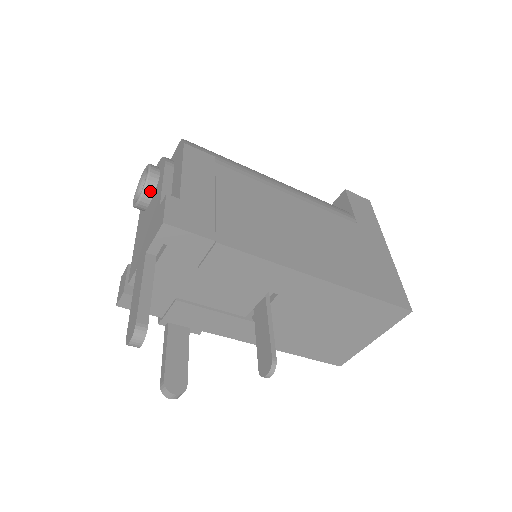
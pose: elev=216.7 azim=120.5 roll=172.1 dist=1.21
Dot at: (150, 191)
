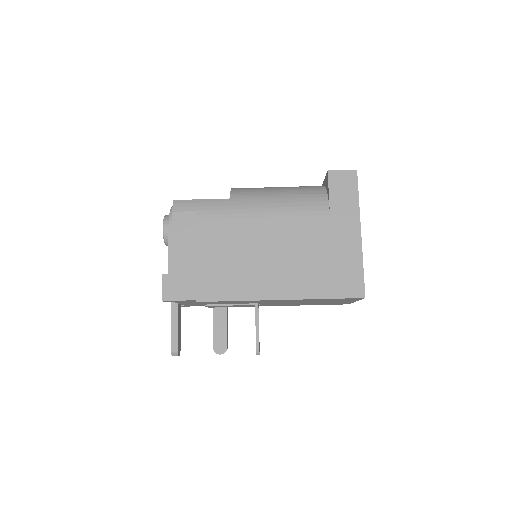
Dot at: occluded
